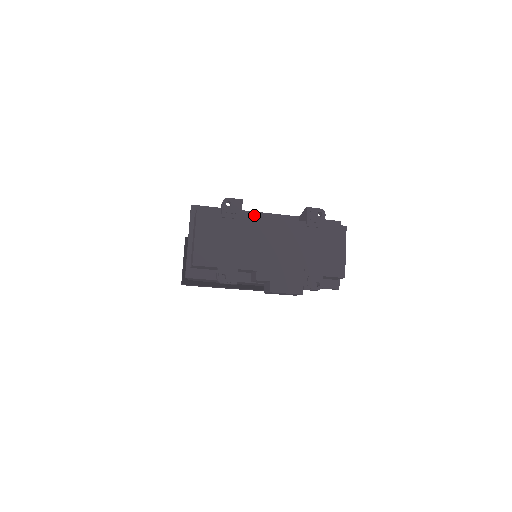
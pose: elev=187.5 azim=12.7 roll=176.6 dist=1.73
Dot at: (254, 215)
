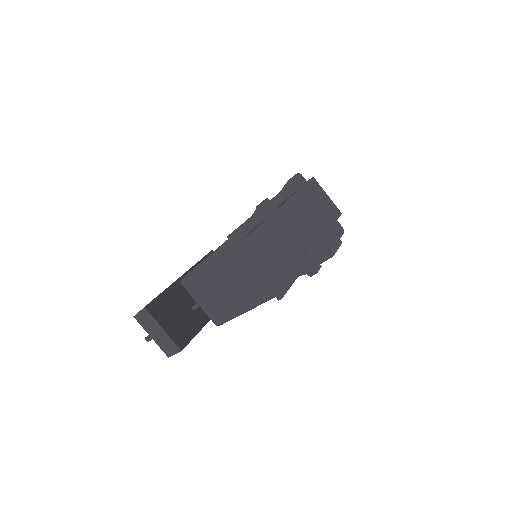
Dot at: occluded
